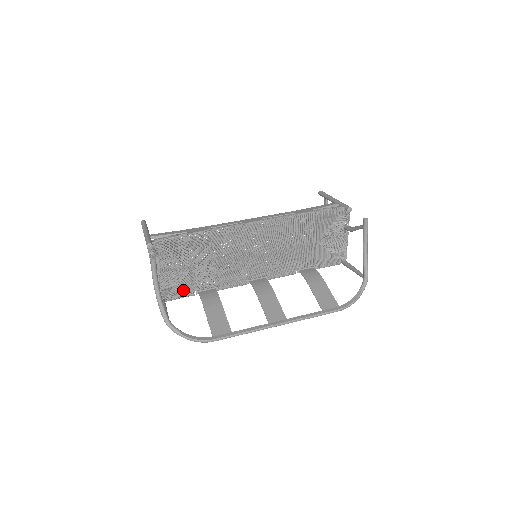
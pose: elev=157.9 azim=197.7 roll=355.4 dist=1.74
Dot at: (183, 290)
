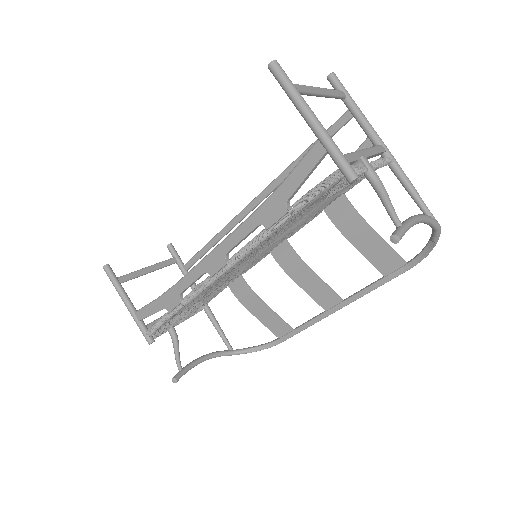
Dot at: (213, 296)
